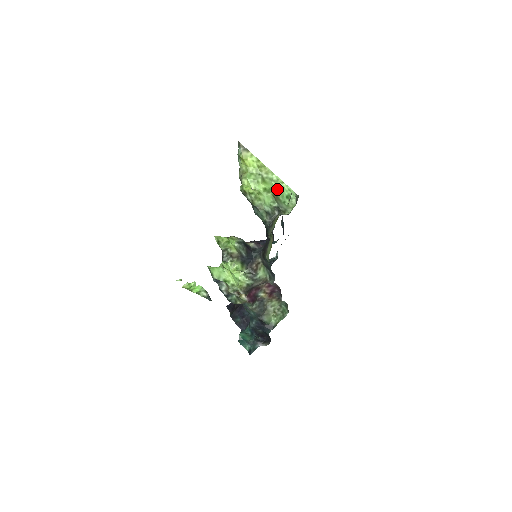
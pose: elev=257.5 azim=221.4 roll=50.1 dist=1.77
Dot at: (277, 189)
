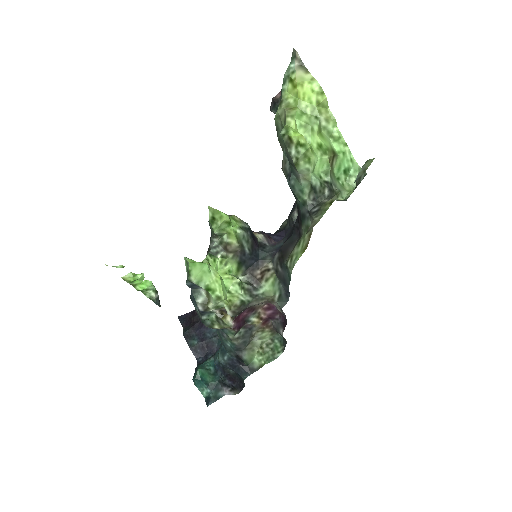
Dot at: (335, 153)
